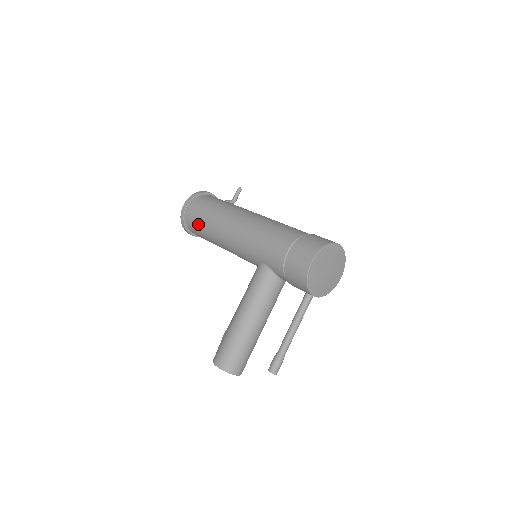
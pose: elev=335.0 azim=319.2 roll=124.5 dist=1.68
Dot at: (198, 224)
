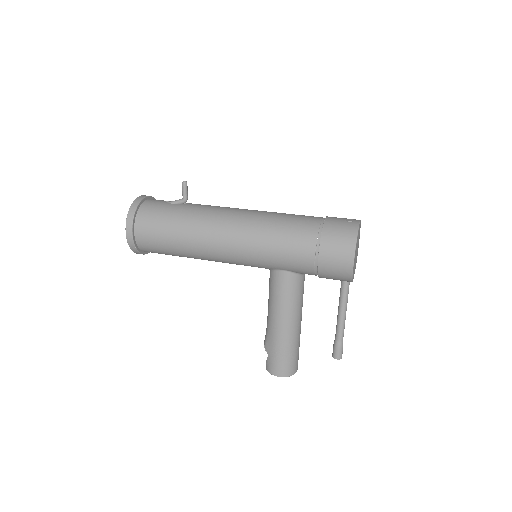
Dot at: (162, 249)
